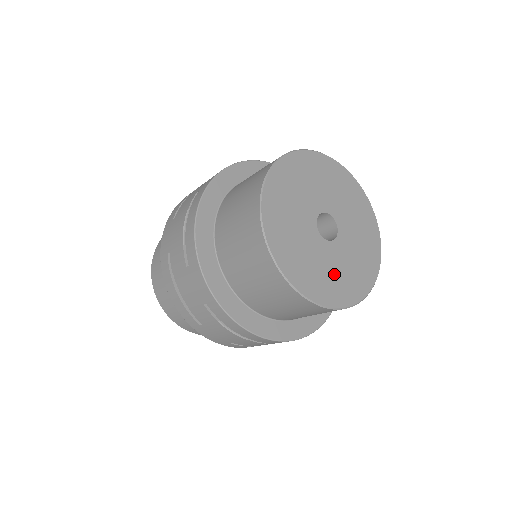
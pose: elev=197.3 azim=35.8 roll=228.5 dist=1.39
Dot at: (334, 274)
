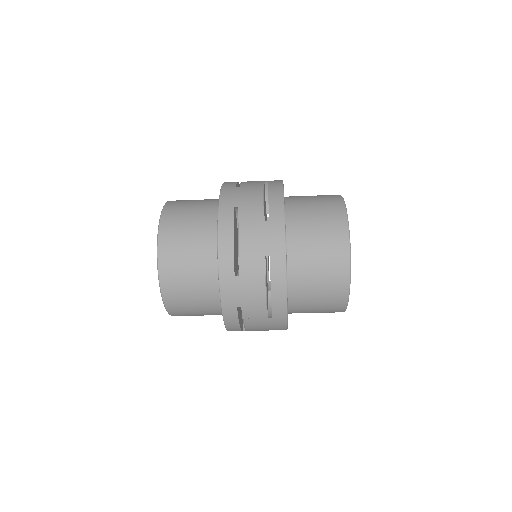
Dot at: occluded
